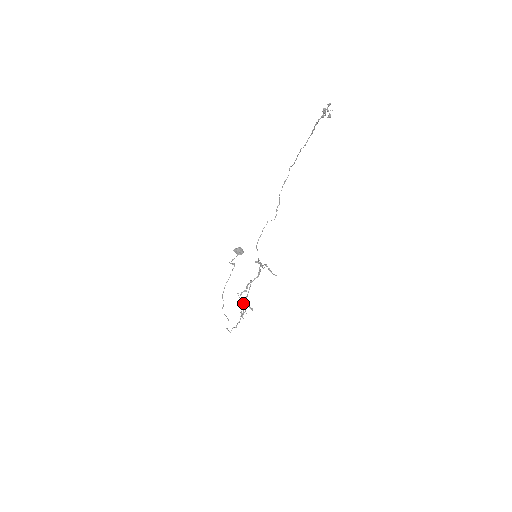
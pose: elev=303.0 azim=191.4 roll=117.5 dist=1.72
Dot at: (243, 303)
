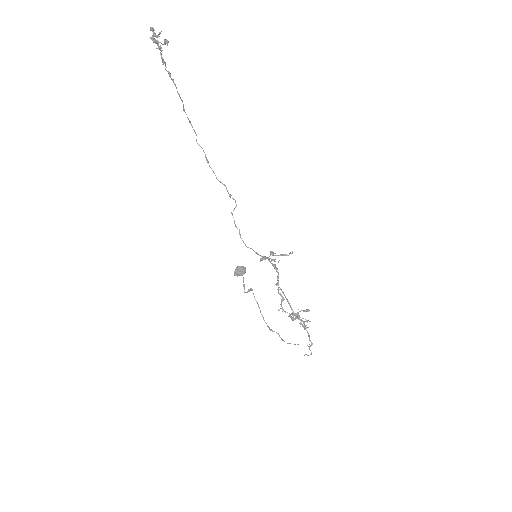
Dot at: (292, 313)
